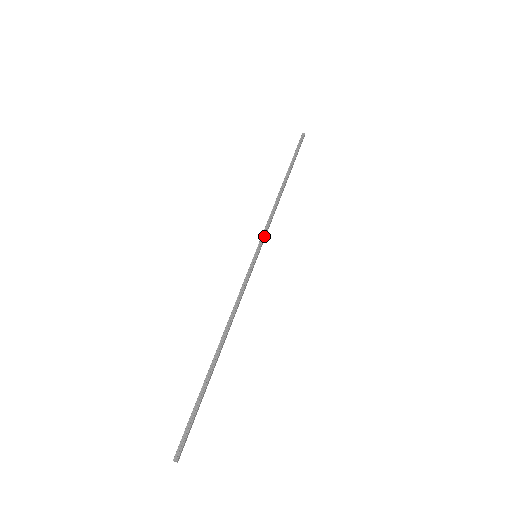
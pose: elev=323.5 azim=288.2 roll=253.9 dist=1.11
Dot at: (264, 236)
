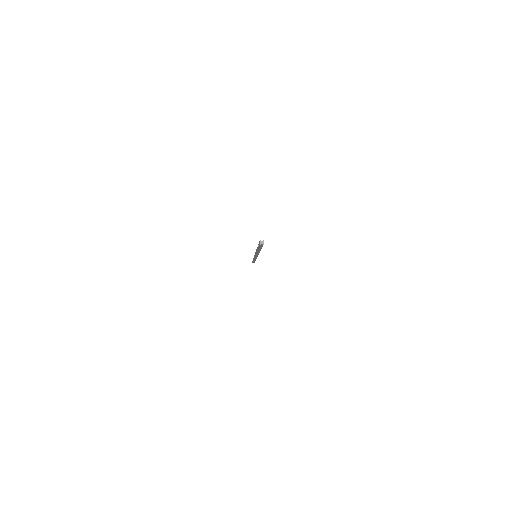
Dot at: occluded
